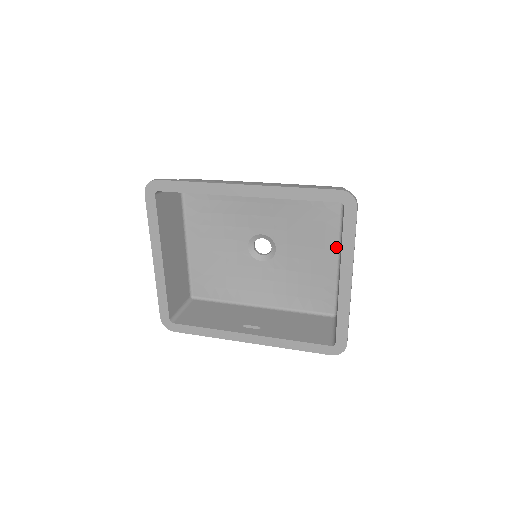
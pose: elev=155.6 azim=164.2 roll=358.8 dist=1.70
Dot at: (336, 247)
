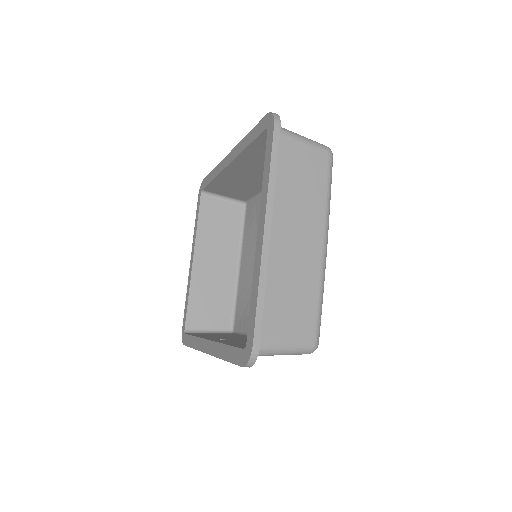
Dot at: occluded
